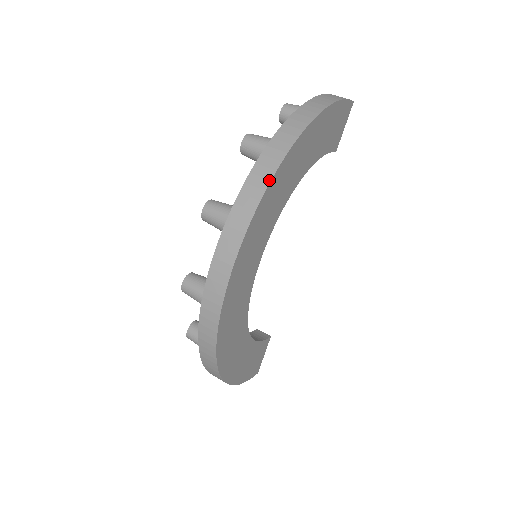
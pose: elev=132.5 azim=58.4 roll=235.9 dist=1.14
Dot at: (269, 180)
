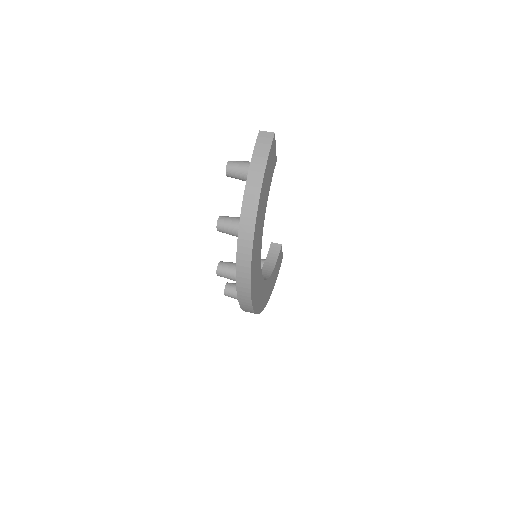
Dot at: (250, 268)
